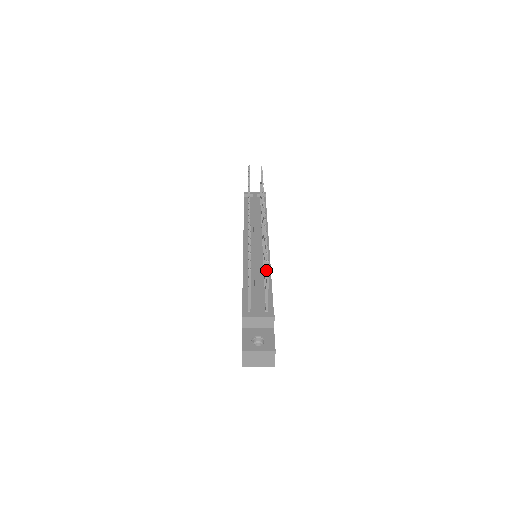
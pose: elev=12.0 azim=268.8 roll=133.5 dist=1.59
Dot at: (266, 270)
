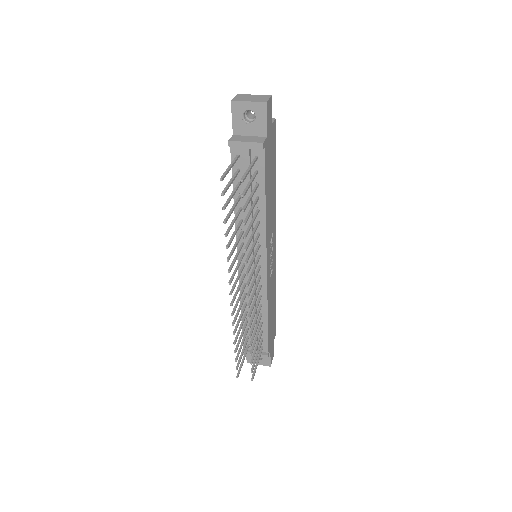
Dot at: (253, 365)
